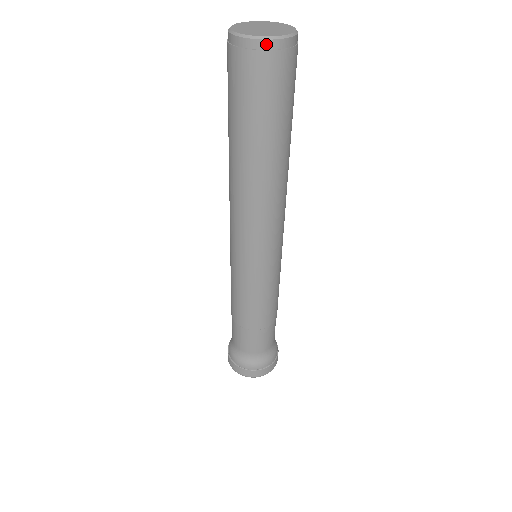
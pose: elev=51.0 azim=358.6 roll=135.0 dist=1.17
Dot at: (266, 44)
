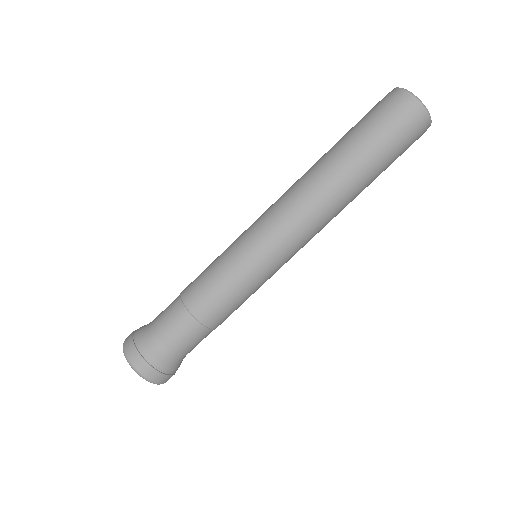
Dot at: (405, 93)
